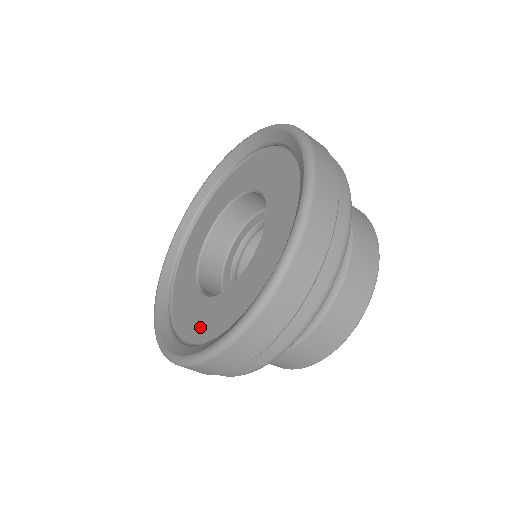
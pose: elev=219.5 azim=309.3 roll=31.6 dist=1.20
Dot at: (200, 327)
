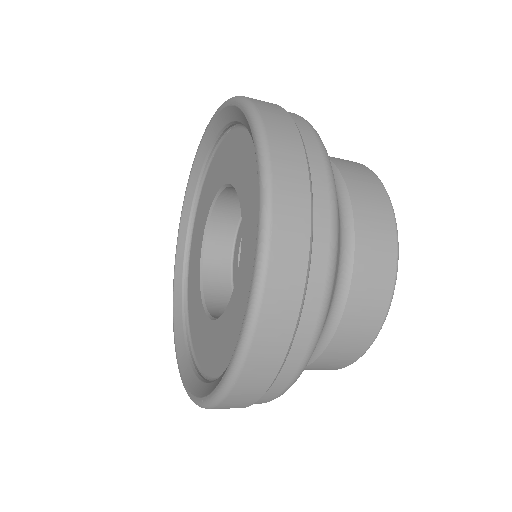
Dot at: (233, 337)
